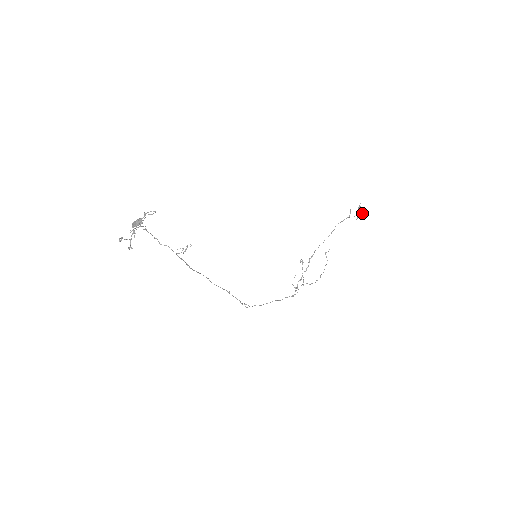
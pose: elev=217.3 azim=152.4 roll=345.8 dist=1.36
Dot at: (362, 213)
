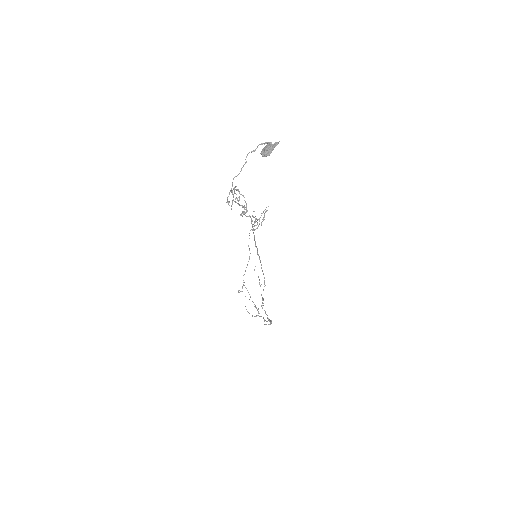
Dot at: occluded
